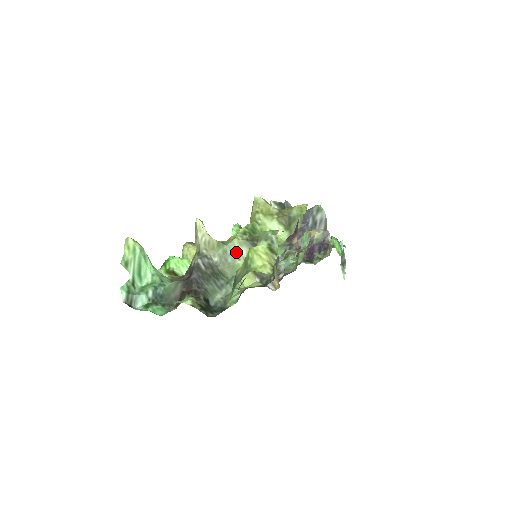
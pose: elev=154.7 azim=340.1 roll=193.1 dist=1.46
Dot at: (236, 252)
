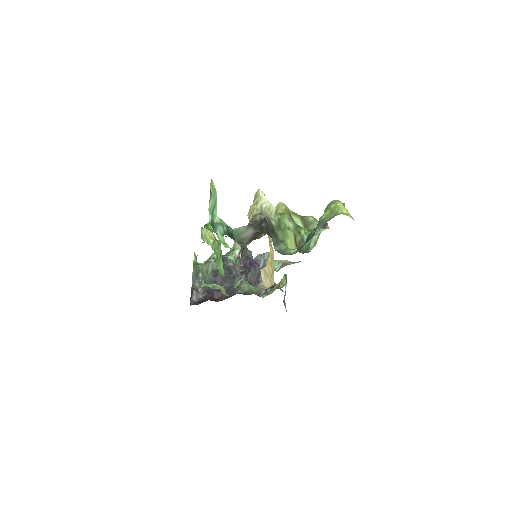
Dot at: (286, 223)
